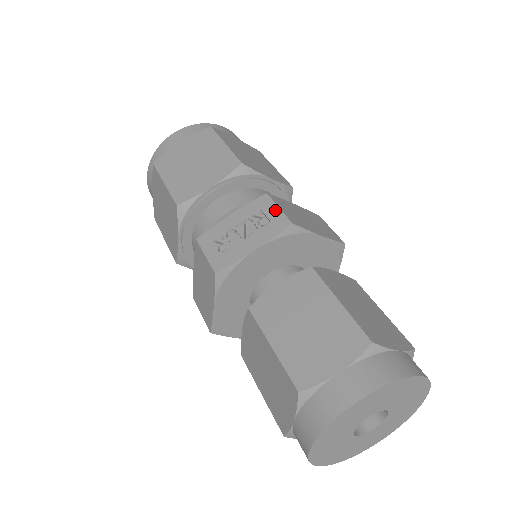
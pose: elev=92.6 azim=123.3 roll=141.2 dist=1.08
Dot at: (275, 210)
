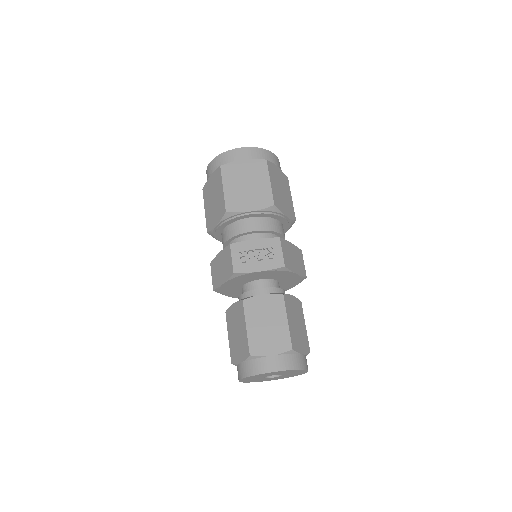
Dot at: (280, 252)
